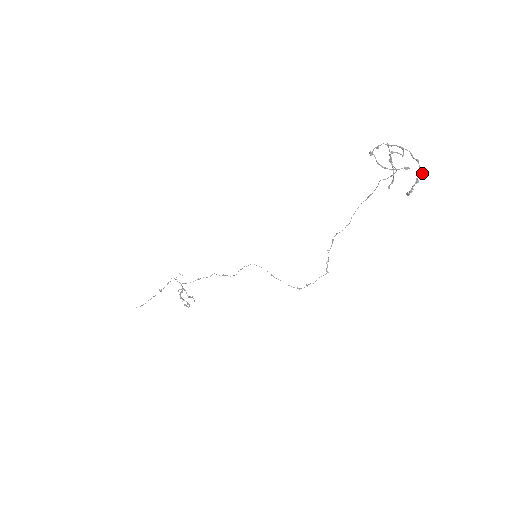
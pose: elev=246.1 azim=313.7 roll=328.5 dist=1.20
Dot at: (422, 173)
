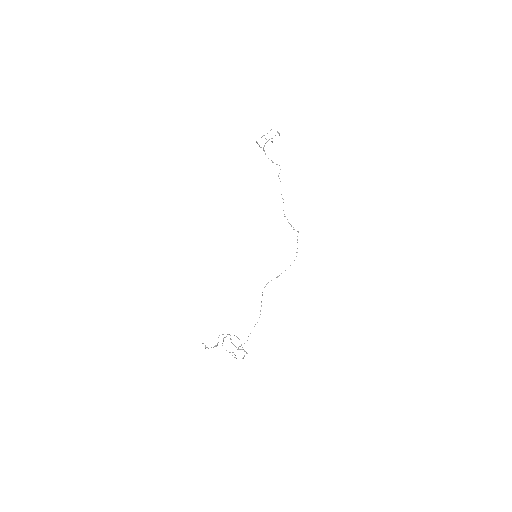
Dot at: (279, 133)
